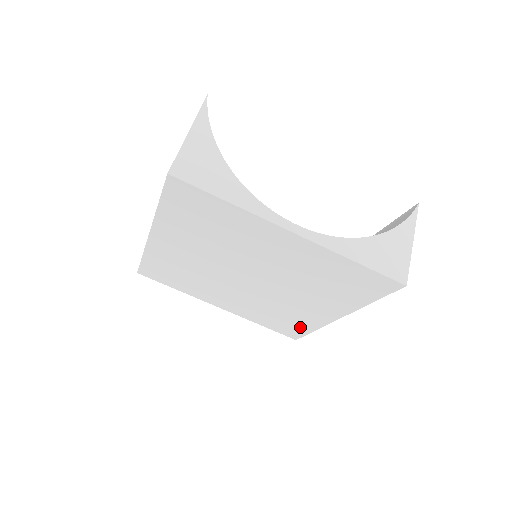
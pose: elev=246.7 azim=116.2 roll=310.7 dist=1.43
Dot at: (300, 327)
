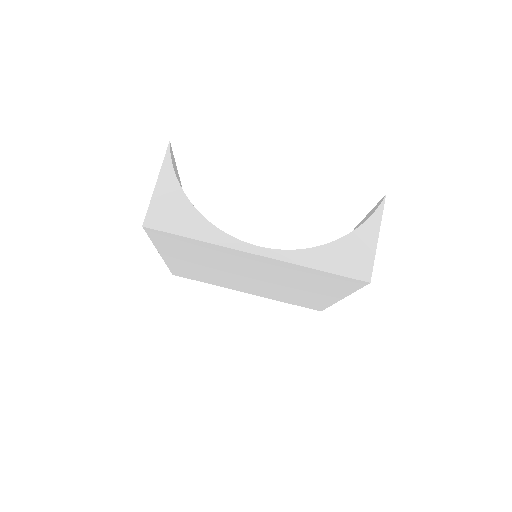
Dot at: (316, 304)
